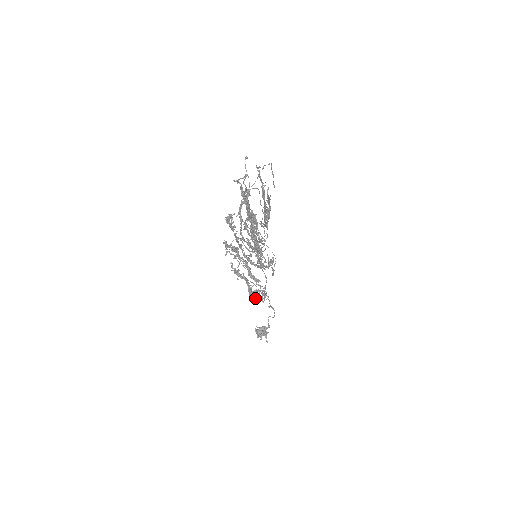
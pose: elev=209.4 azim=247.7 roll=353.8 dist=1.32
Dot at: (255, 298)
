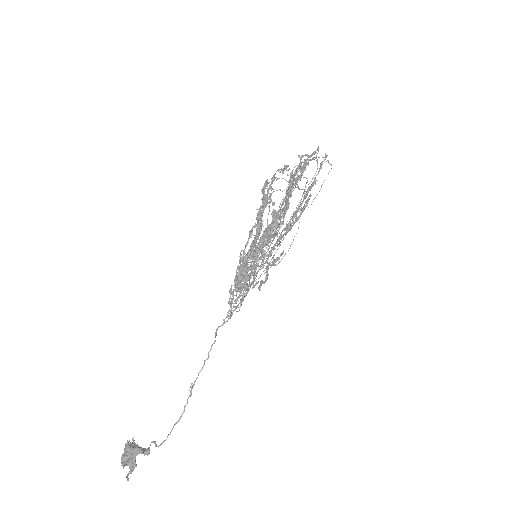
Dot at: (231, 293)
